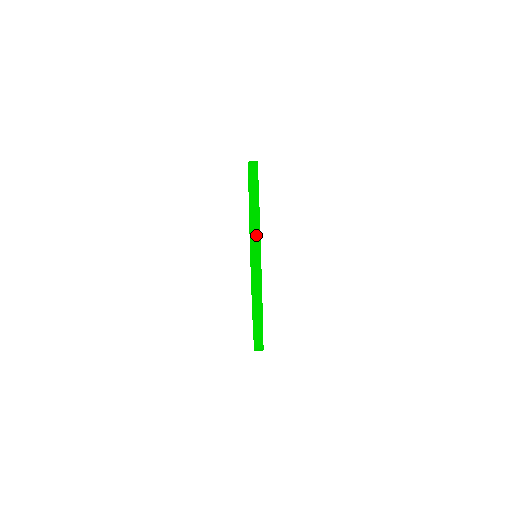
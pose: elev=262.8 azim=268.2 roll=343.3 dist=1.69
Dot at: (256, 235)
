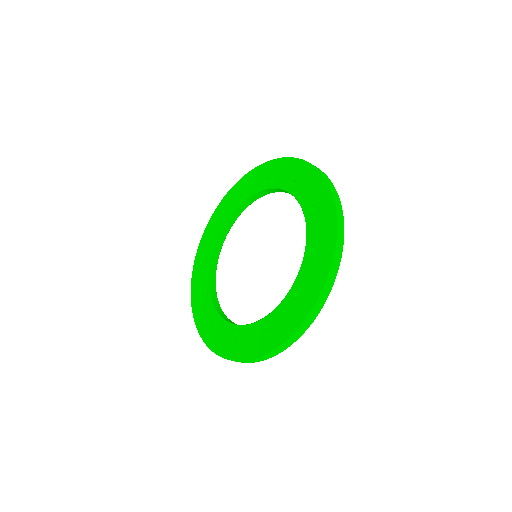
Dot at: (321, 304)
